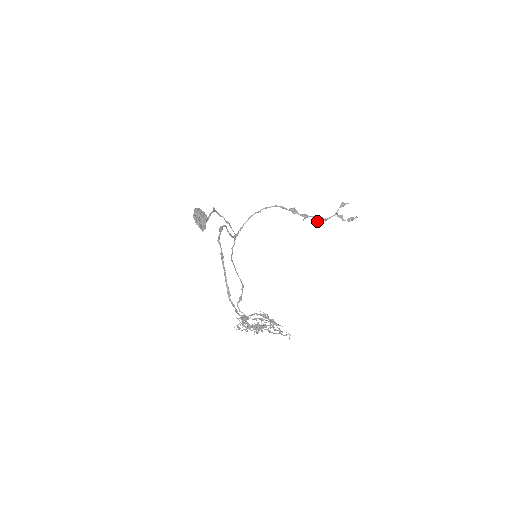
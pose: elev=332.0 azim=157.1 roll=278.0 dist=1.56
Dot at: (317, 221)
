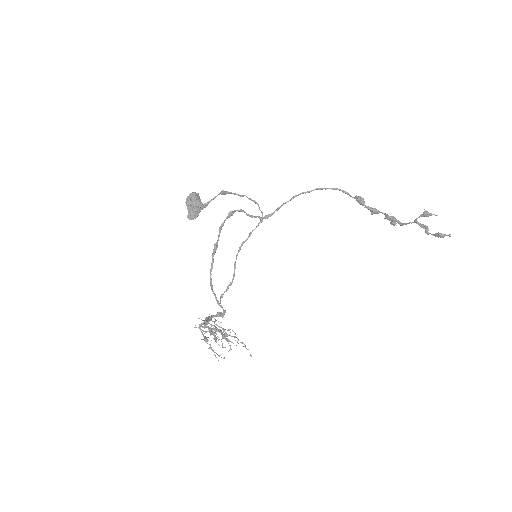
Dot at: (391, 221)
